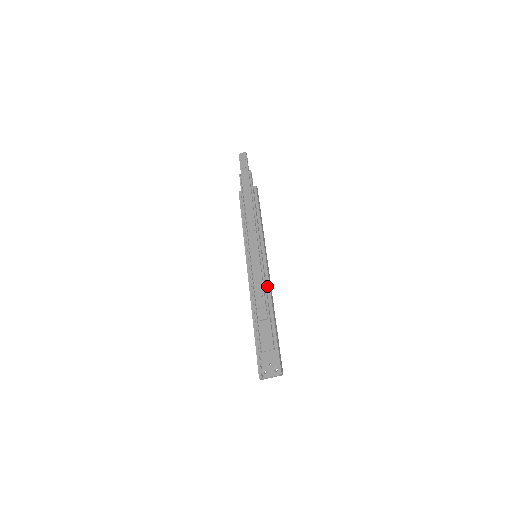
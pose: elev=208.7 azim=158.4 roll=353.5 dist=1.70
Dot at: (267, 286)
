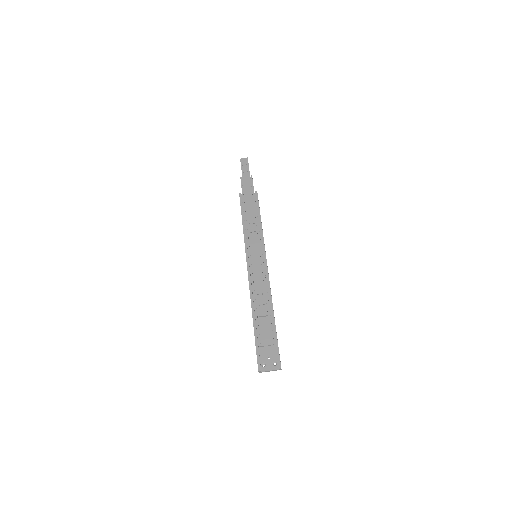
Dot at: (267, 285)
